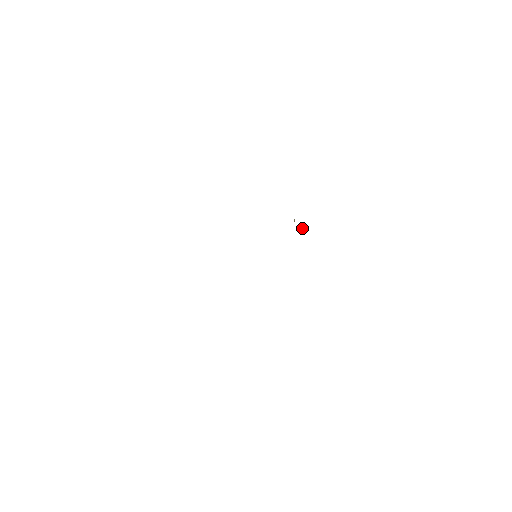
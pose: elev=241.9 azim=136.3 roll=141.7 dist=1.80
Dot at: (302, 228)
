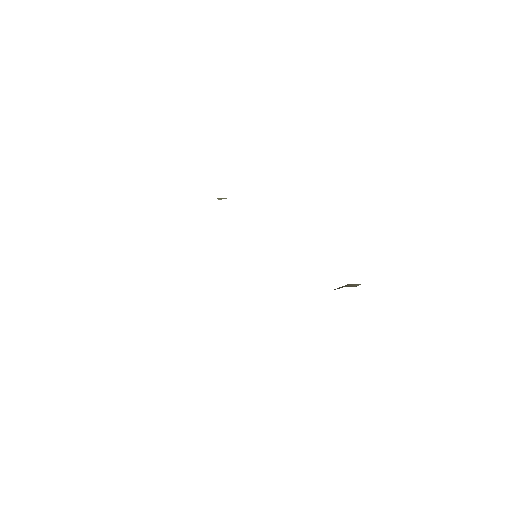
Dot at: occluded
